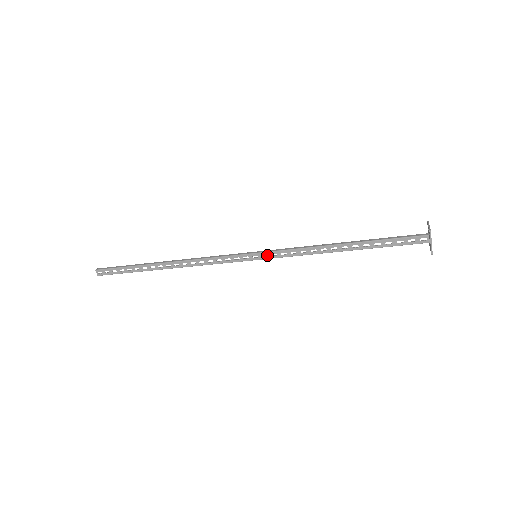
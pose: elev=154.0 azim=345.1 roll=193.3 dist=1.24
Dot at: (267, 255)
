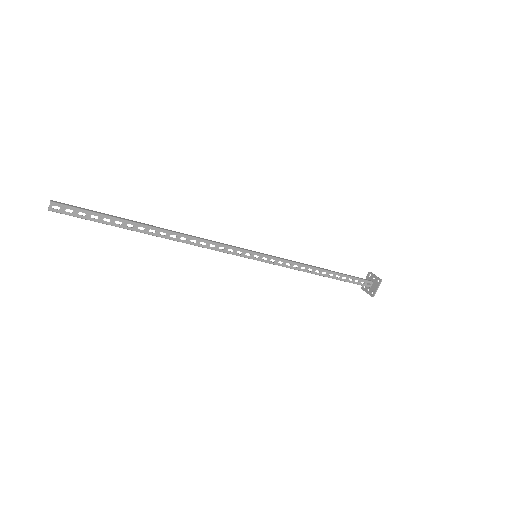
Dot at: (267, 259)
